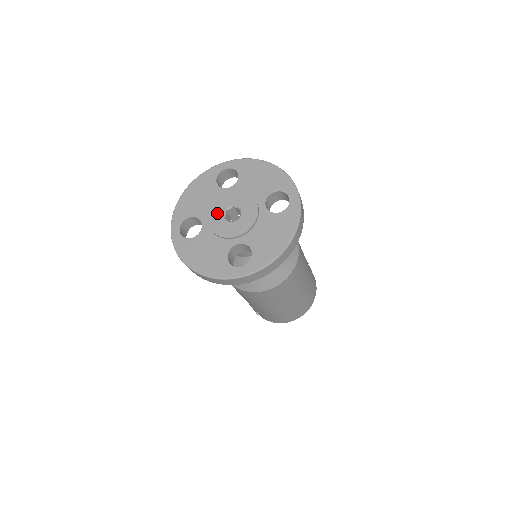
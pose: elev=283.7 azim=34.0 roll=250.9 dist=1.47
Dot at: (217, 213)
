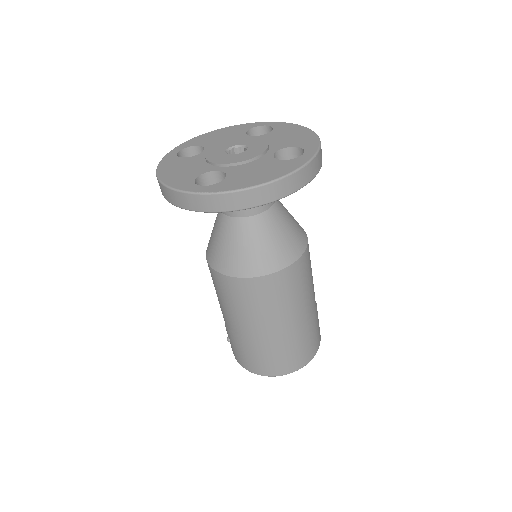
Dot at: (223, 146)
